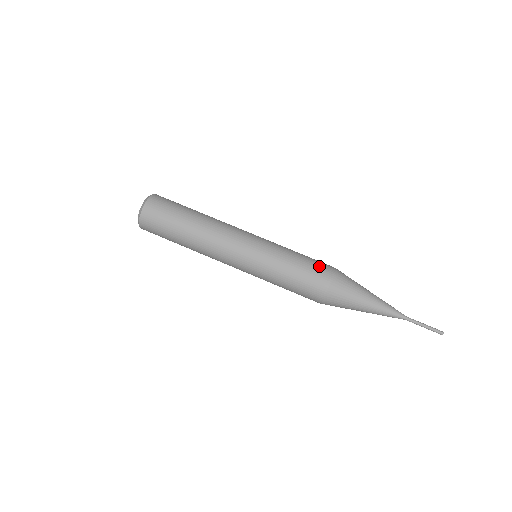
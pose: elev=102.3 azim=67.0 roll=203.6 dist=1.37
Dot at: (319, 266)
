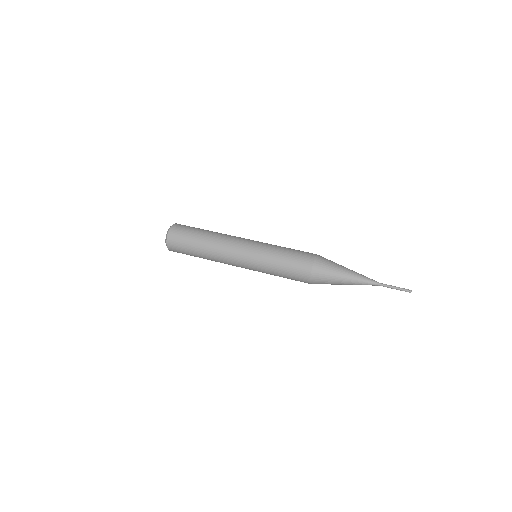
Dot at: (302, 256)
